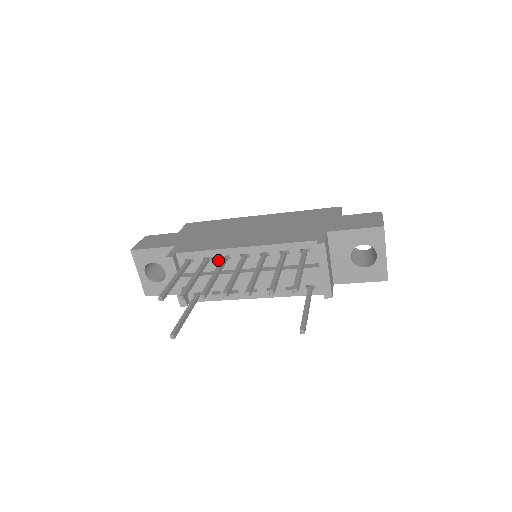
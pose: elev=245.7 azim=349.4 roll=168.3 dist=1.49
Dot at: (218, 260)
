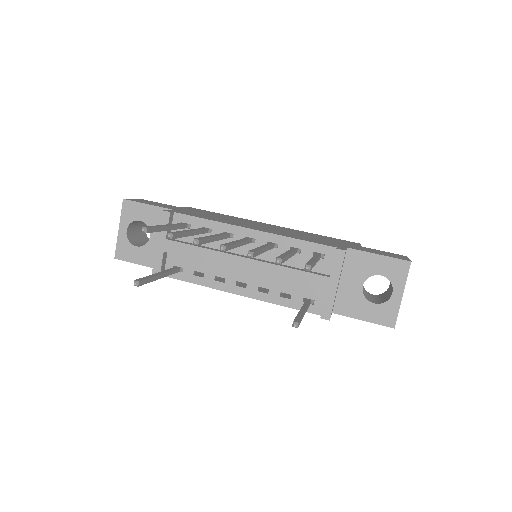
Dot at: occluded
